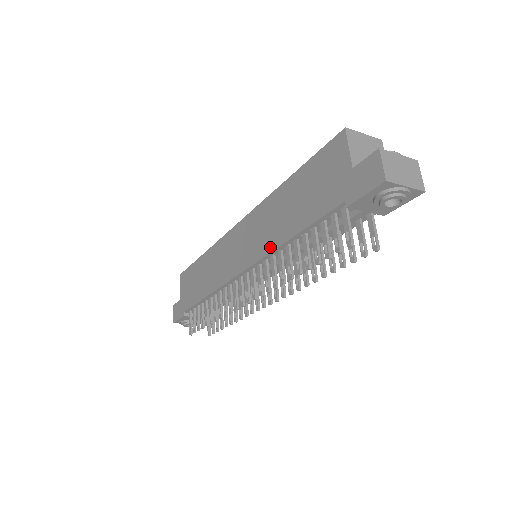
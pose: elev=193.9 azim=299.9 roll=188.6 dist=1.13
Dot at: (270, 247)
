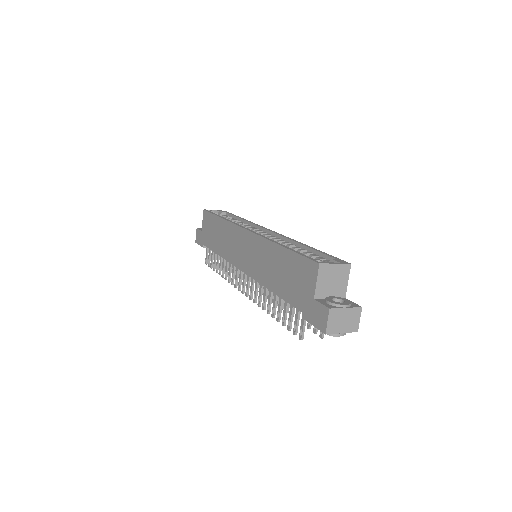
Dot at: (260, 280)
